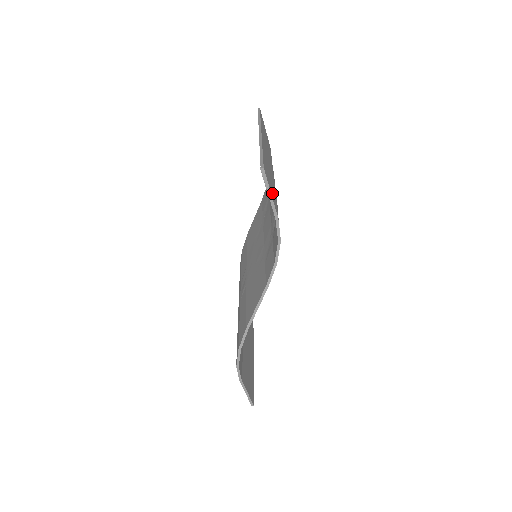
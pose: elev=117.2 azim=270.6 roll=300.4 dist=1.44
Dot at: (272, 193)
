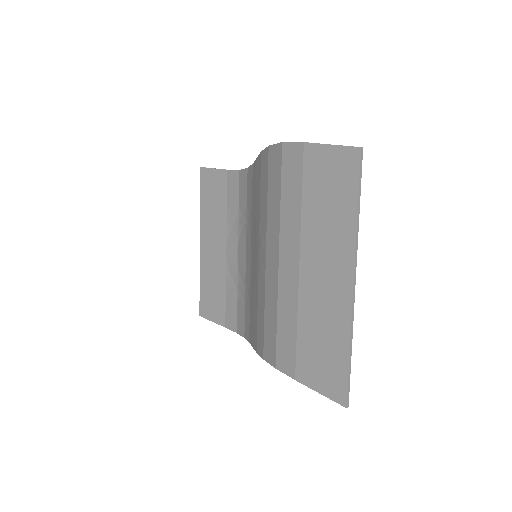
Dot at: (218, 181)
